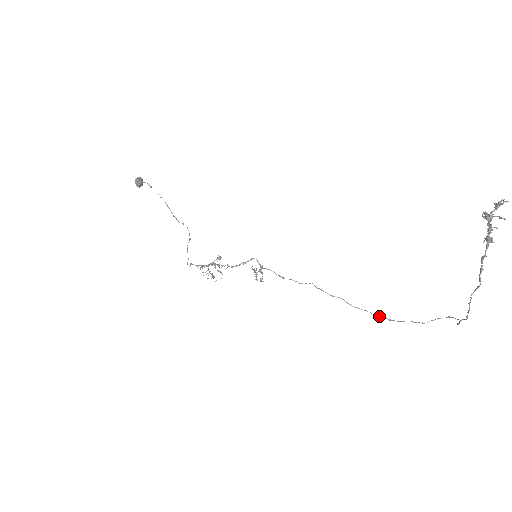
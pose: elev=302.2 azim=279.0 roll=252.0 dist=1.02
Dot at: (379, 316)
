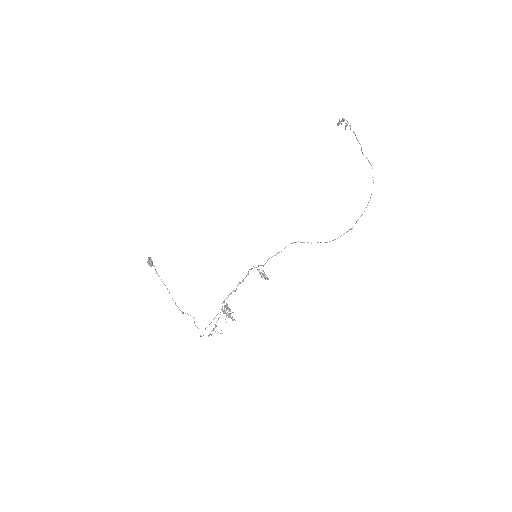
Dot at: occluded
